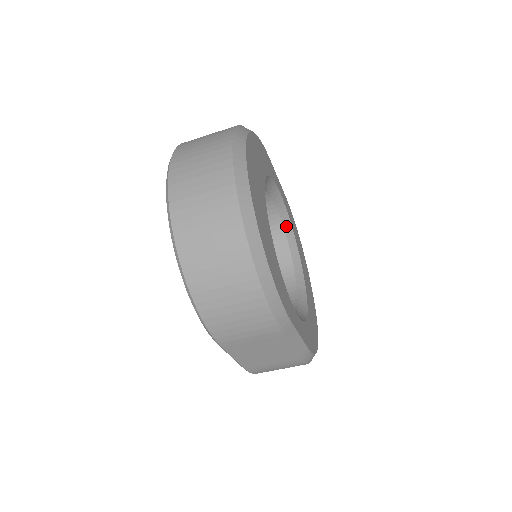
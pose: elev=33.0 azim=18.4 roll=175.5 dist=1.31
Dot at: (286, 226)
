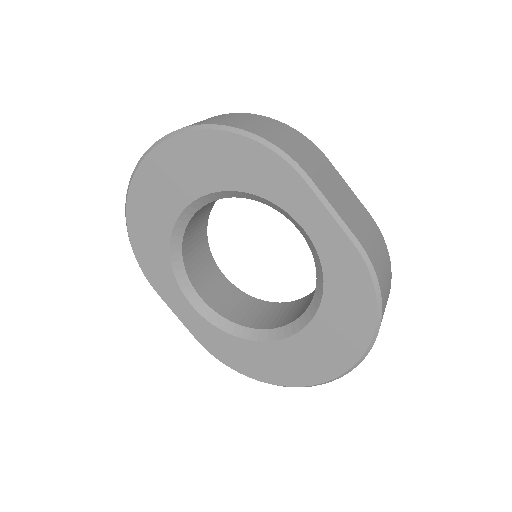
Dot at: (252, 297)
